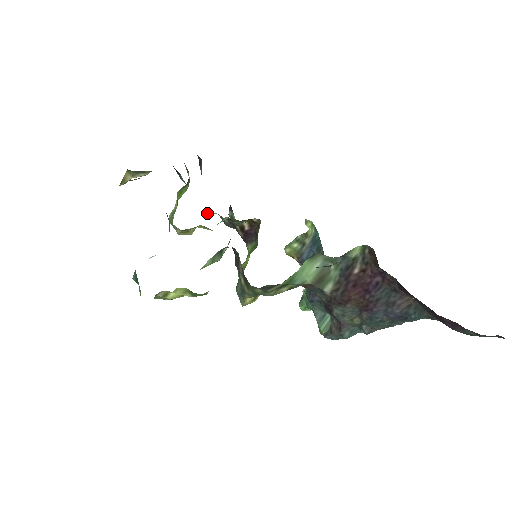
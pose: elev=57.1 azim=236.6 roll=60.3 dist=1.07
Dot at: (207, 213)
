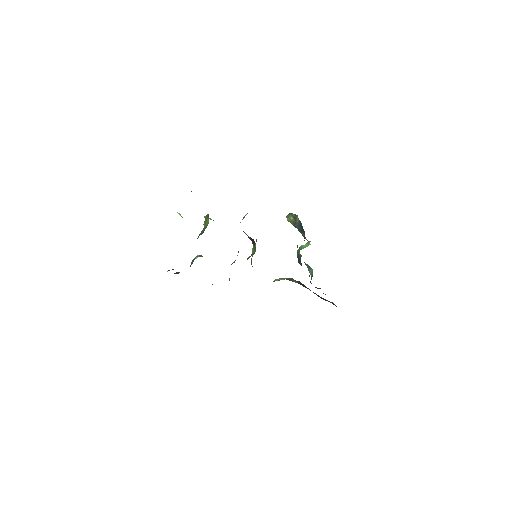
Dot at: occluded
